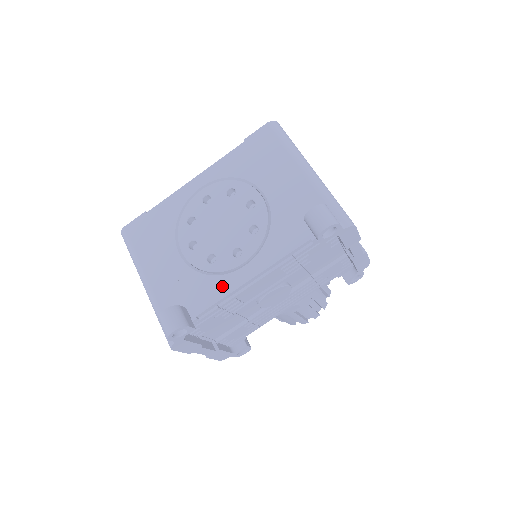
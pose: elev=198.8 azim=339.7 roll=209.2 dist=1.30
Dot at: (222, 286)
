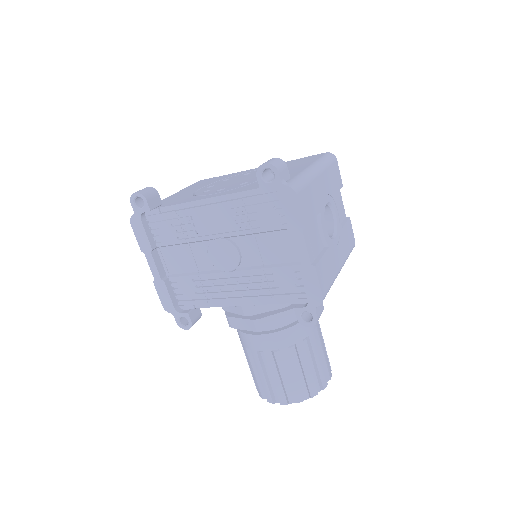
Dot at: (190, 199)
